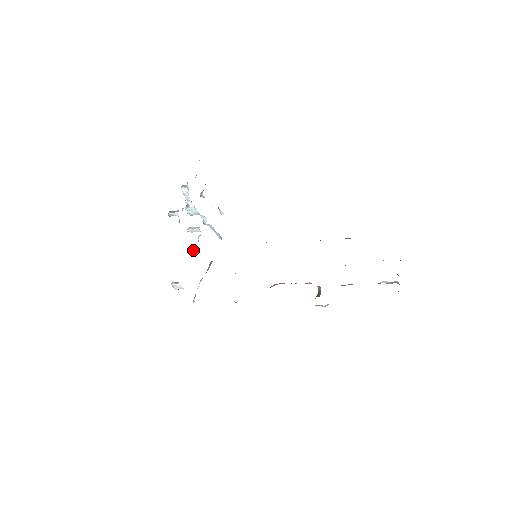
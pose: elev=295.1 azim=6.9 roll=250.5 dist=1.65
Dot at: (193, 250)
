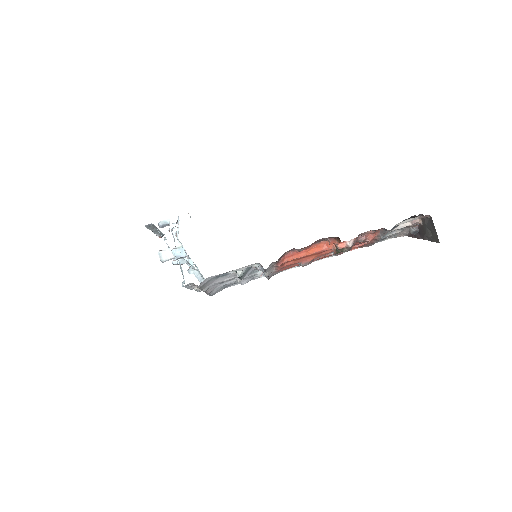
Dot at: (182, 258)
